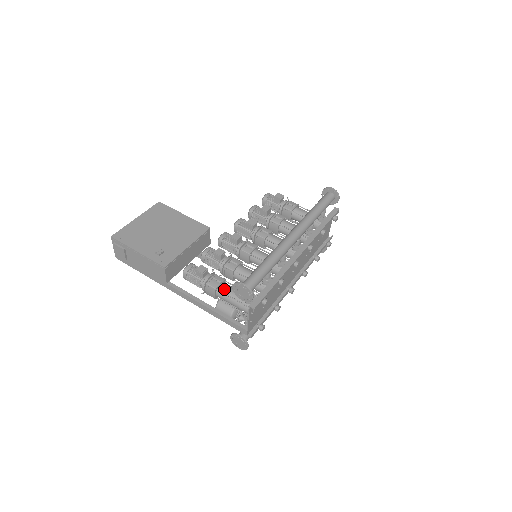
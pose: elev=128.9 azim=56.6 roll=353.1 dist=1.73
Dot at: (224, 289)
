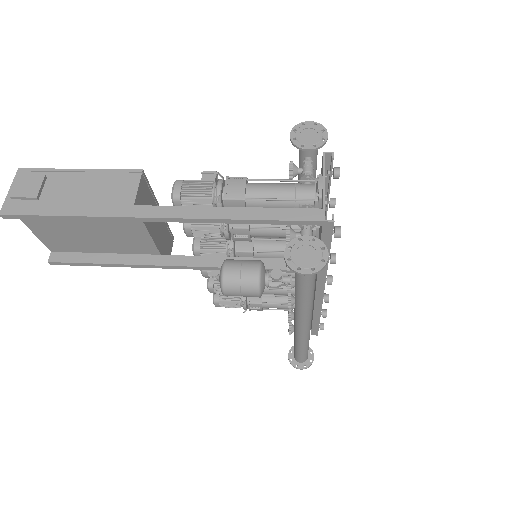
Dot at: (258, 183)
